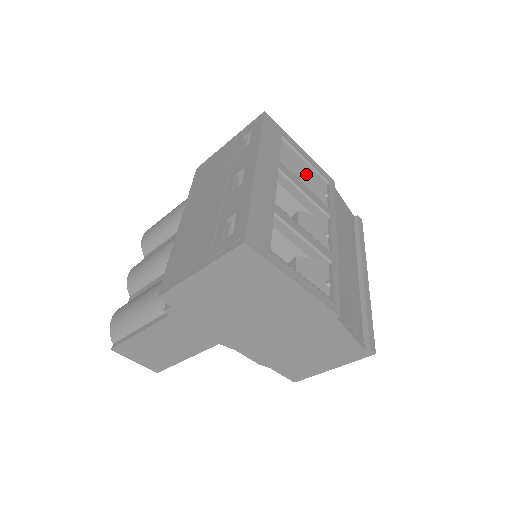
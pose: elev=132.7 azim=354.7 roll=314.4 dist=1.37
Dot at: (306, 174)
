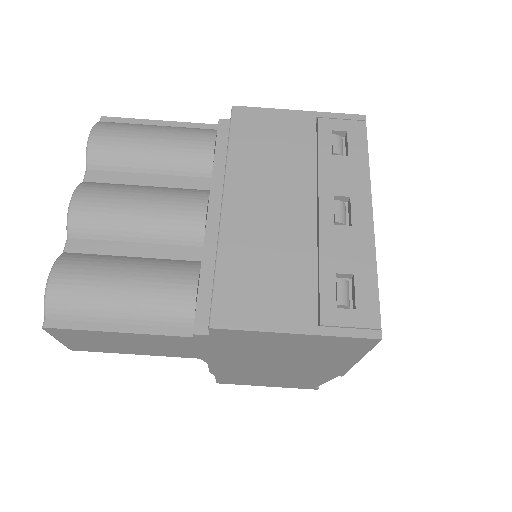
Dot at: occluded
